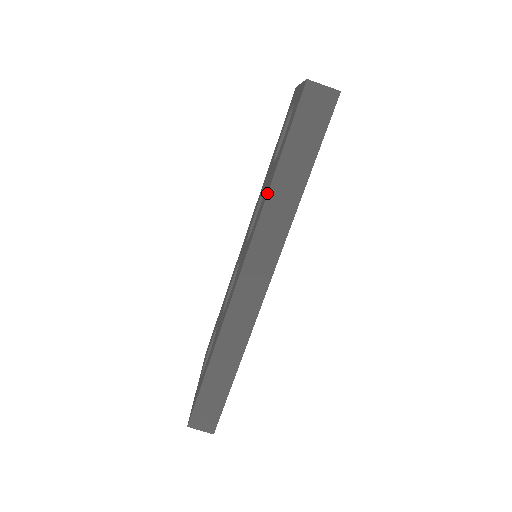
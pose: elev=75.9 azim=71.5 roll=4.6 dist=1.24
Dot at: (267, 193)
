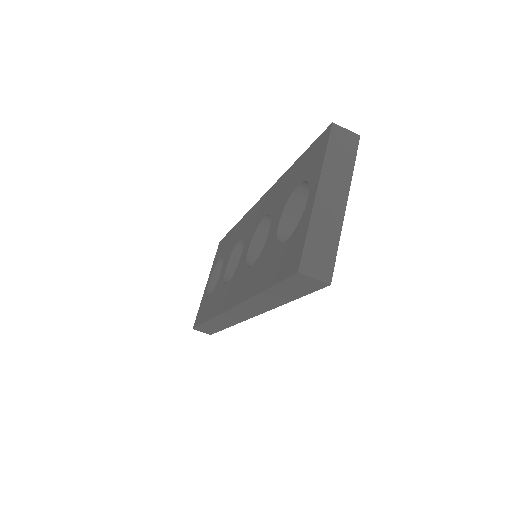
Dot at: (253, 296)
